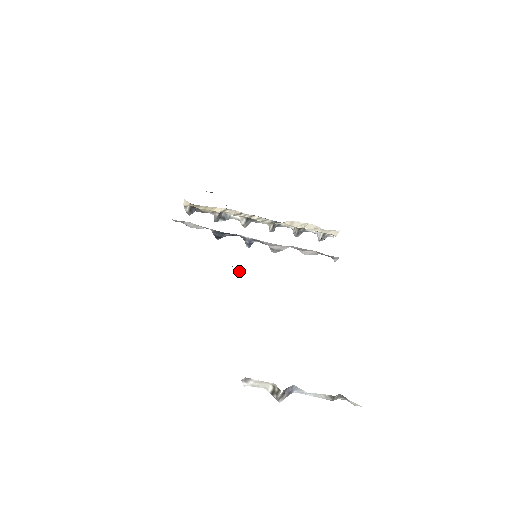
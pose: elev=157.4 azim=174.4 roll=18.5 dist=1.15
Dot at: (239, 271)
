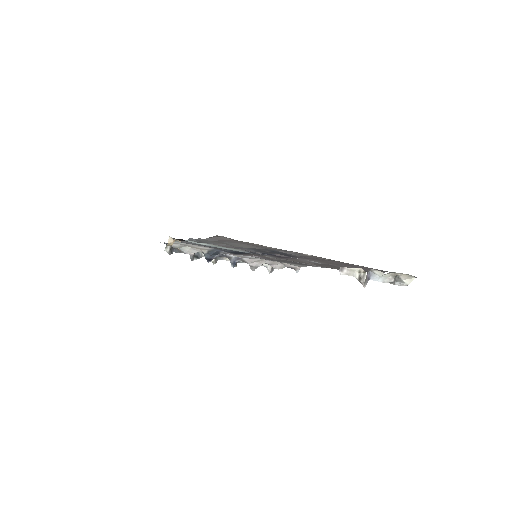
Dot at: (260, 253)
